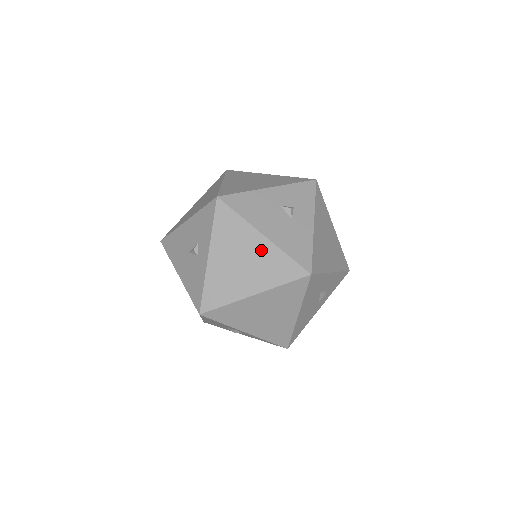
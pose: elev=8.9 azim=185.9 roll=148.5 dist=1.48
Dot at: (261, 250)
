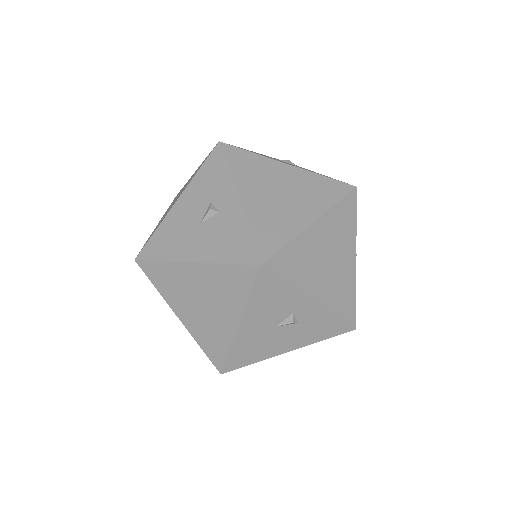
Dot at: (294, 178)
